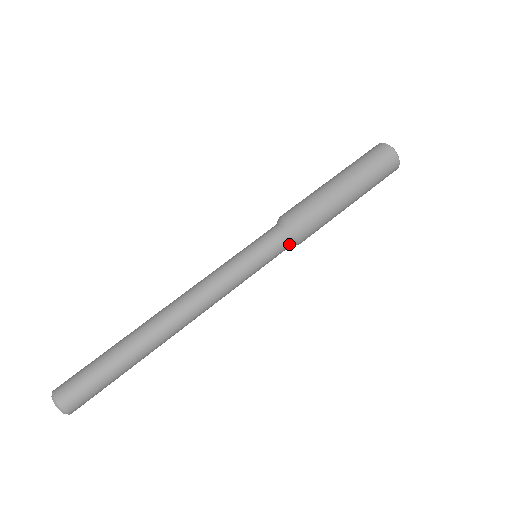
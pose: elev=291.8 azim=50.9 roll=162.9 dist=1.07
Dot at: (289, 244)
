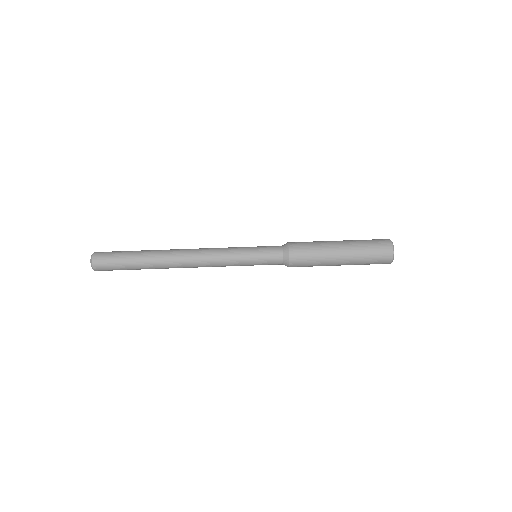
Dot at: (280, 253)
